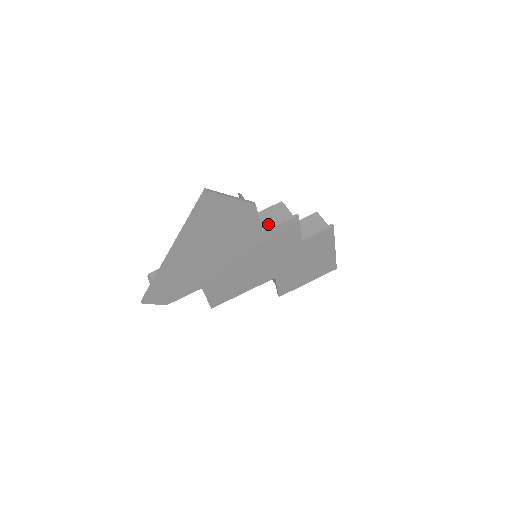
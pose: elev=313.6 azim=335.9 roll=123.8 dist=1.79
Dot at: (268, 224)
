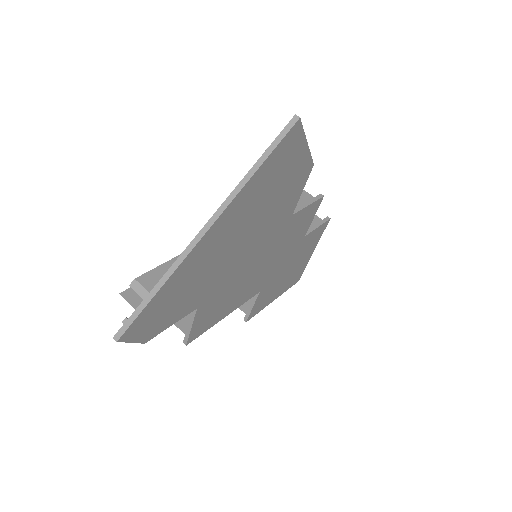
Dot at: occluded
